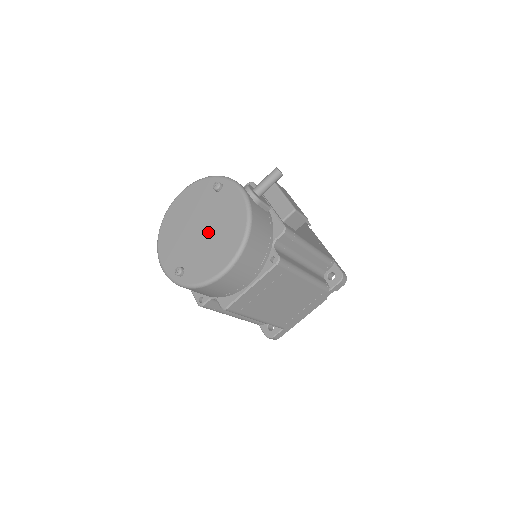
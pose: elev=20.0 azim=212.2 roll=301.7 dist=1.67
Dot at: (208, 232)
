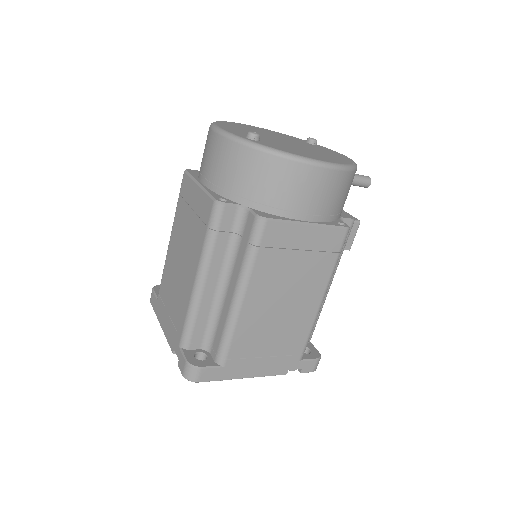
Dot at: (299, 146)
